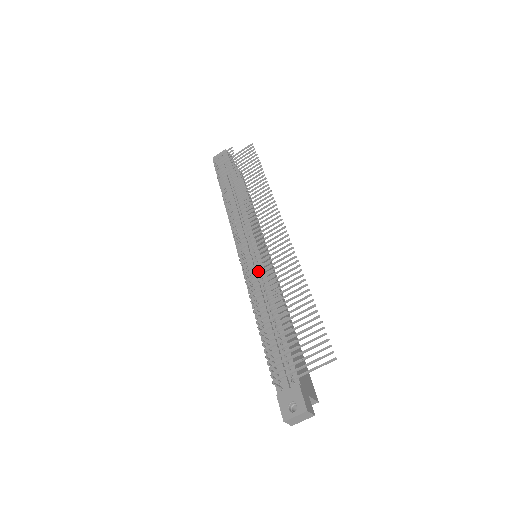
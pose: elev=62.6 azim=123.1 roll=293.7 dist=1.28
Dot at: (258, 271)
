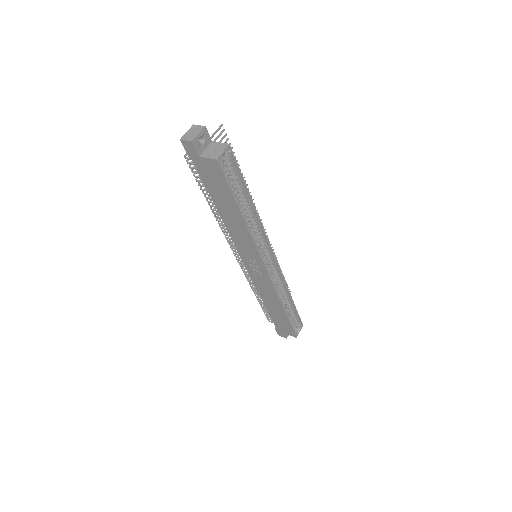
Dot at: occluded
